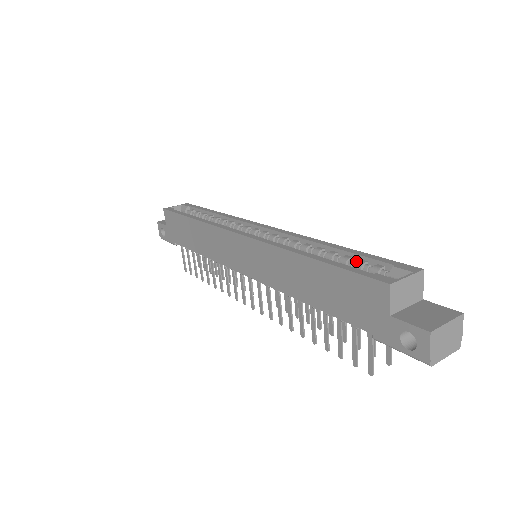
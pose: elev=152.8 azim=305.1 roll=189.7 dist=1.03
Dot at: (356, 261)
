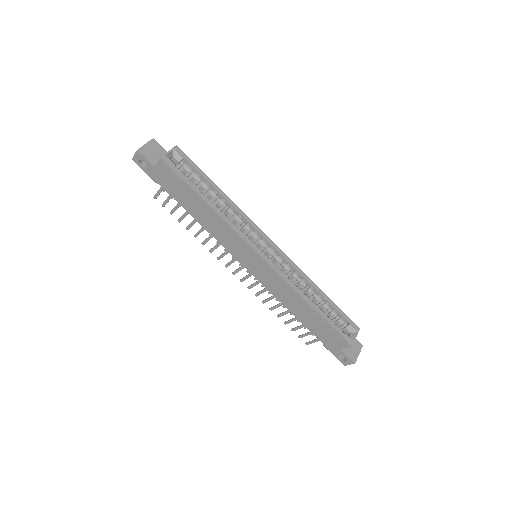
Dot at: (331, 309)
